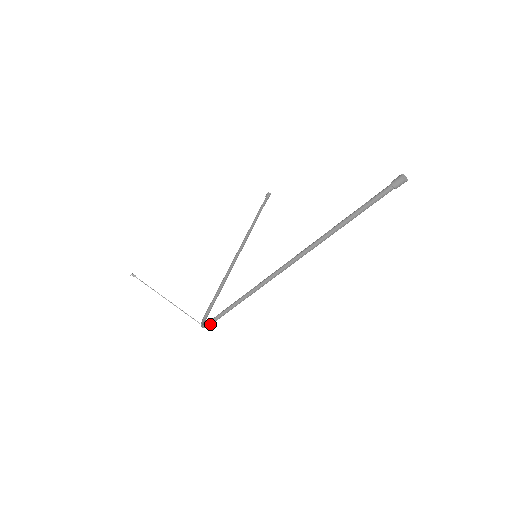
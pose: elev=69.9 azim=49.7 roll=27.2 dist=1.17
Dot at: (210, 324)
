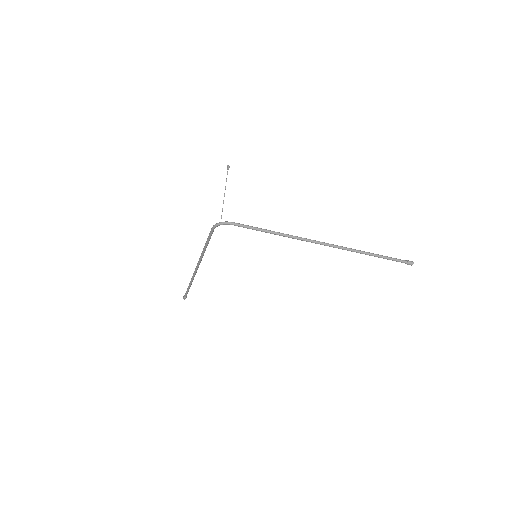
Dot at: (238, 224)
